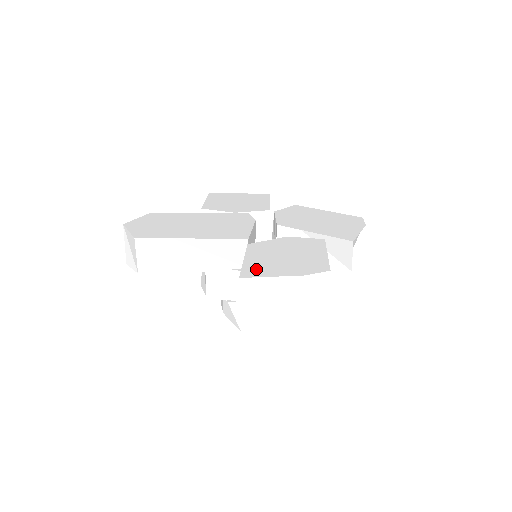
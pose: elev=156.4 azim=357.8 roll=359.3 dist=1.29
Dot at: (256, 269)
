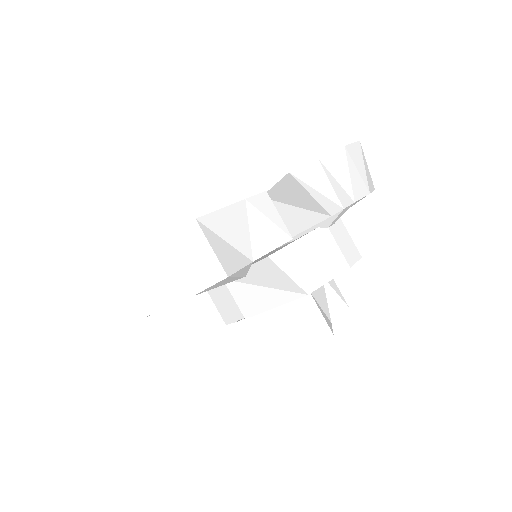
Dot at: occluded
